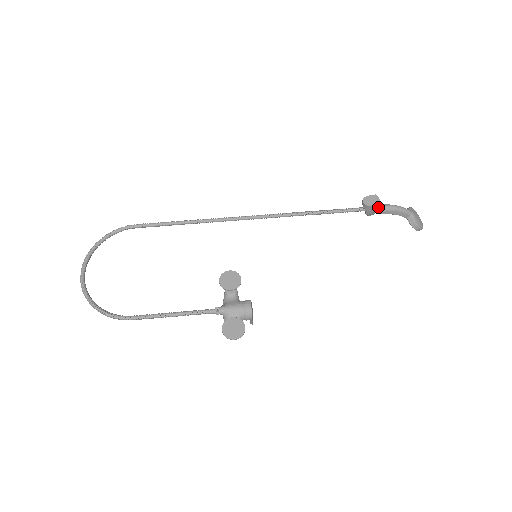
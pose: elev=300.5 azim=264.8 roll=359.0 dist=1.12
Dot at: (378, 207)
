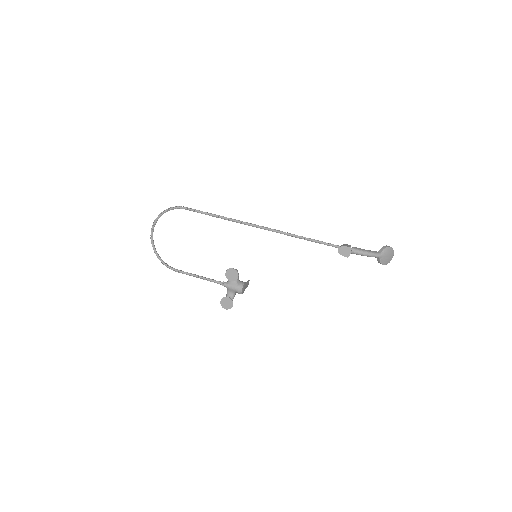
Dot at: (347, 257)
